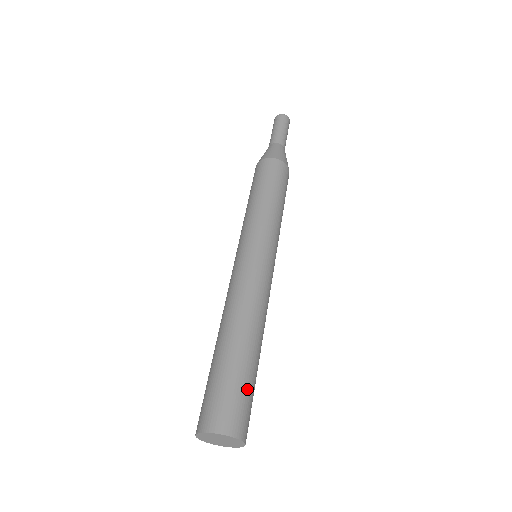
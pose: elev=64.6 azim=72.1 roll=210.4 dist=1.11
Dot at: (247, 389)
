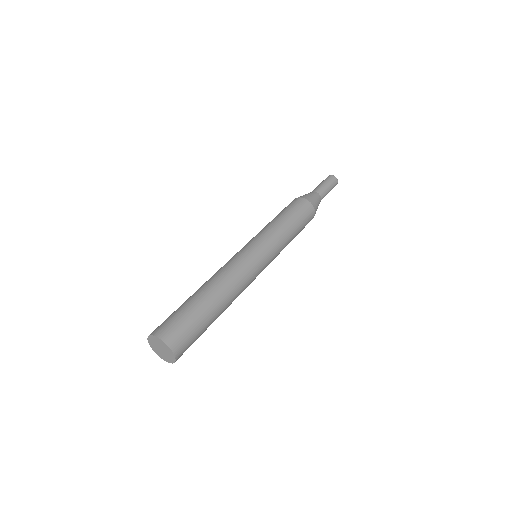
Dot at: (197, 328)
